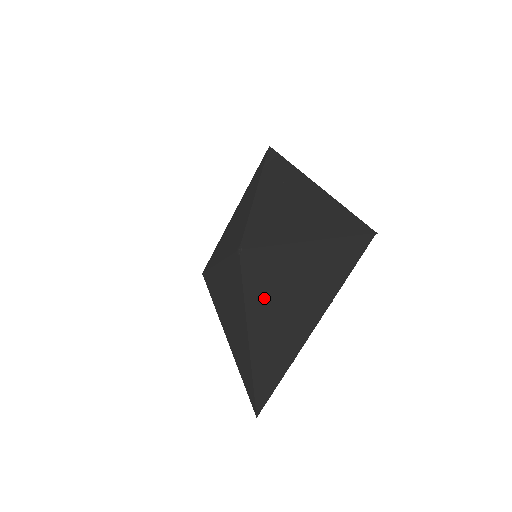
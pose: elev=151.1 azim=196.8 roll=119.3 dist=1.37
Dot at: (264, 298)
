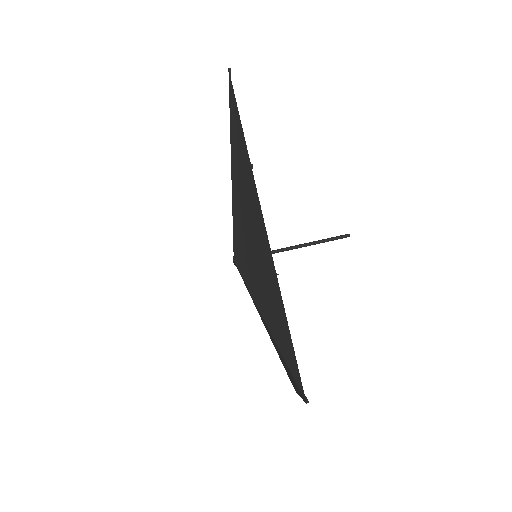
Dot at: occluded
